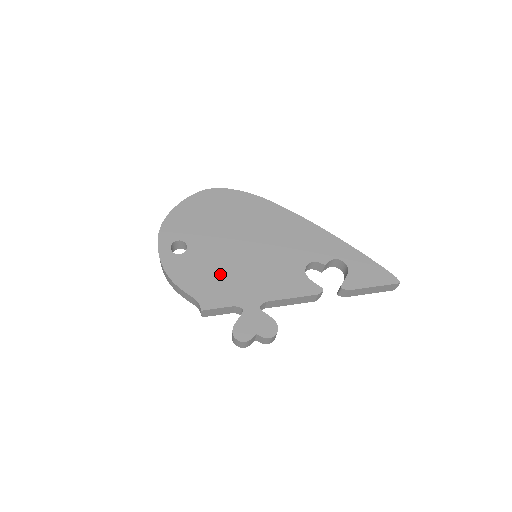
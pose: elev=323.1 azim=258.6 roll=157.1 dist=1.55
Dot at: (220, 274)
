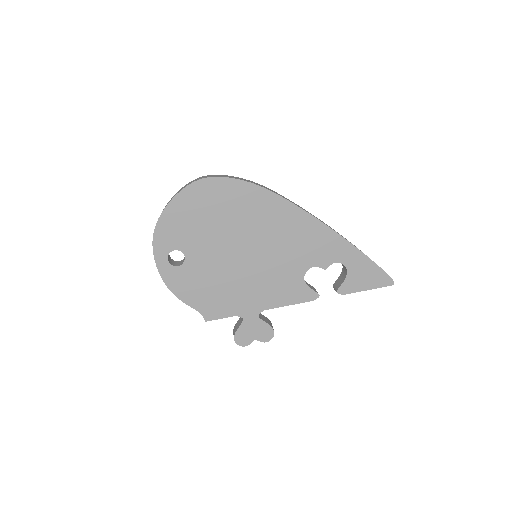
Dot at: (220, 286)
